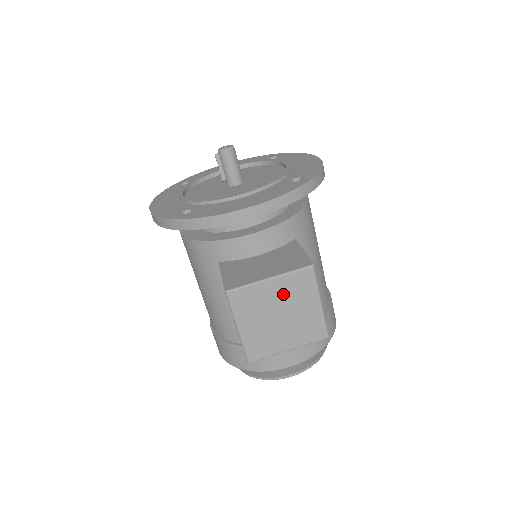
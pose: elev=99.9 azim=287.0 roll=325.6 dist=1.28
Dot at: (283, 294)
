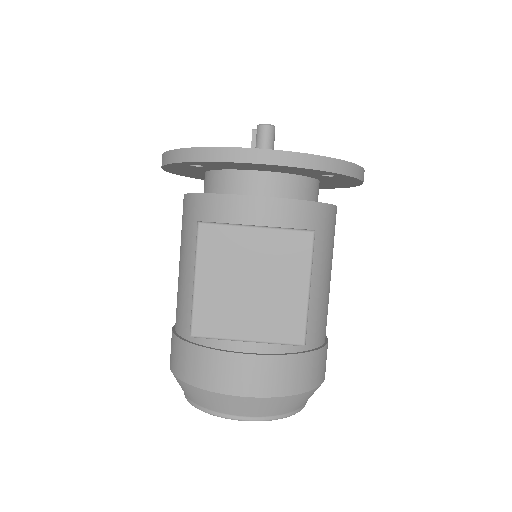
Dot at: (265, 255)
